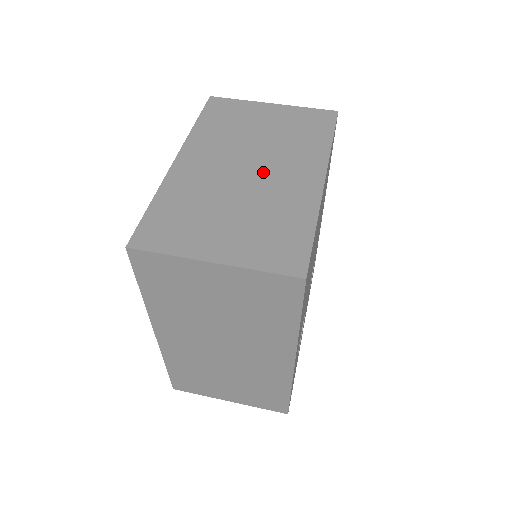
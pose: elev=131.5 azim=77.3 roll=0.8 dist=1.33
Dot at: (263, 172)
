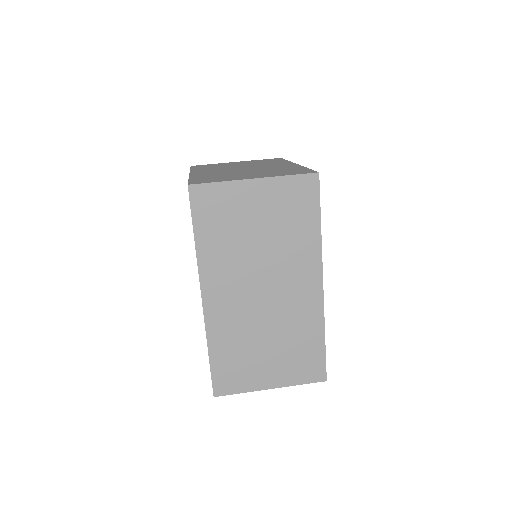
Dot at: occluded
